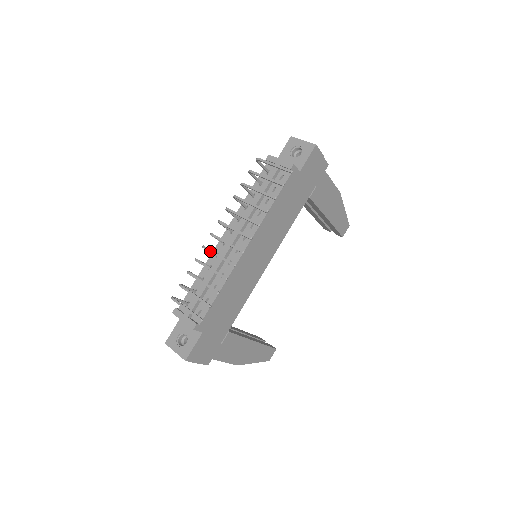
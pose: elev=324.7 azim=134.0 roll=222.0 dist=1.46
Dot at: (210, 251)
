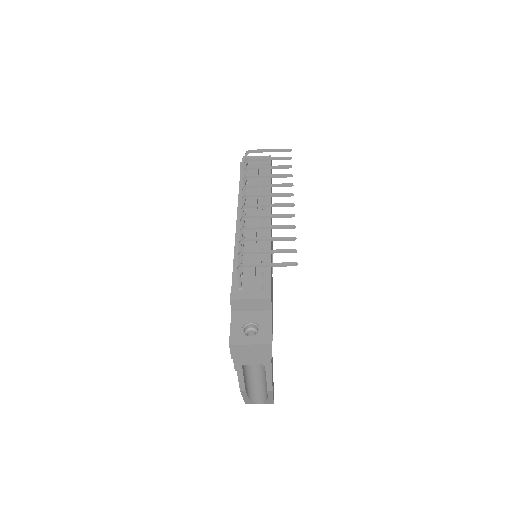
Dot at: (257, 215)
